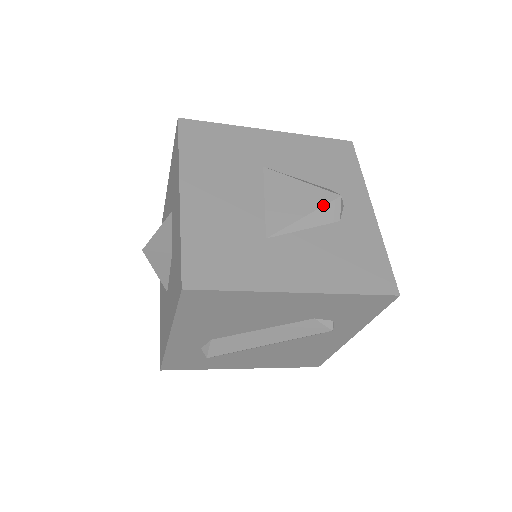
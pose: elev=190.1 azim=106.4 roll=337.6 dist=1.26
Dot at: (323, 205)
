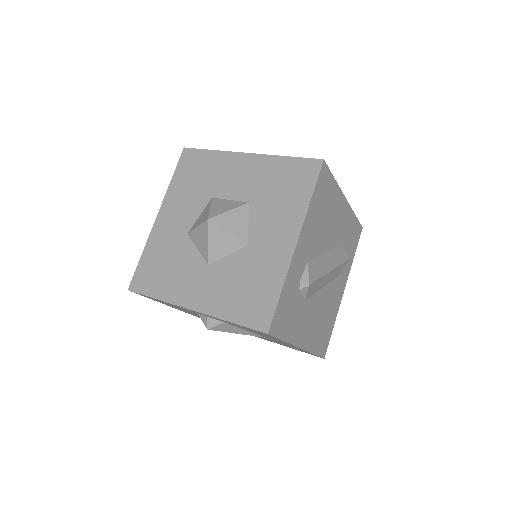
Dot at: occluded
